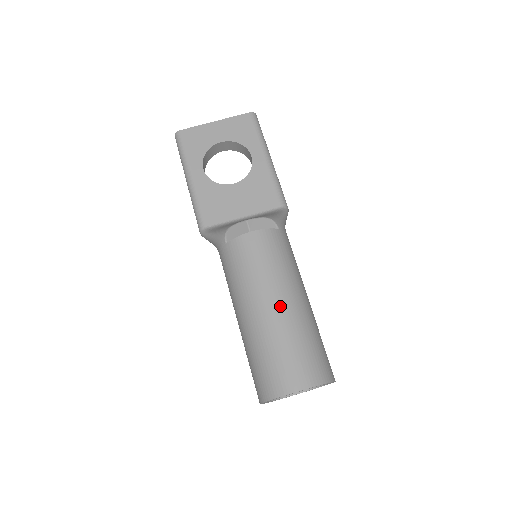
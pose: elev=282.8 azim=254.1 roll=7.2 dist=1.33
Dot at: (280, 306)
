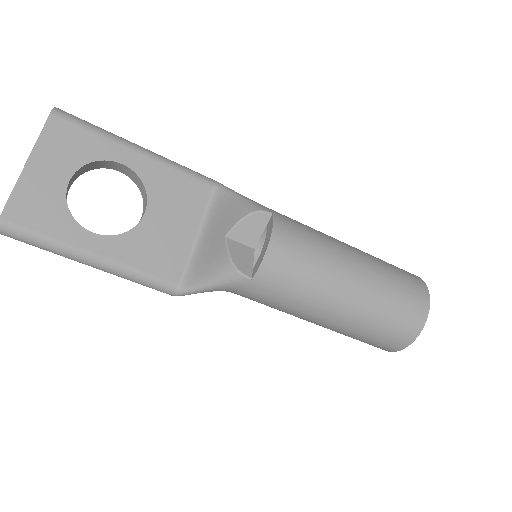
Dot at: (357, 275)
